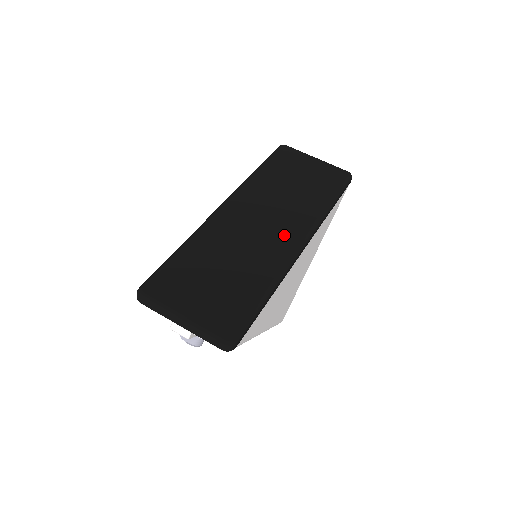
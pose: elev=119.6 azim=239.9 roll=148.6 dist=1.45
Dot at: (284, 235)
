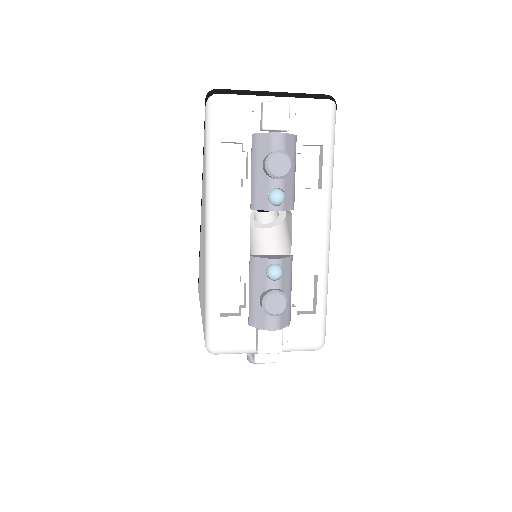
Dot at: occluded
